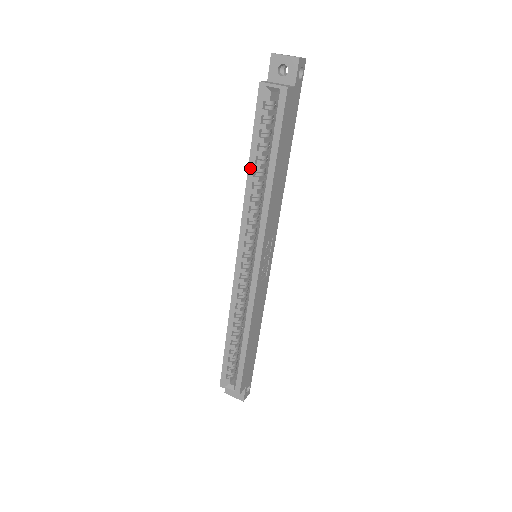
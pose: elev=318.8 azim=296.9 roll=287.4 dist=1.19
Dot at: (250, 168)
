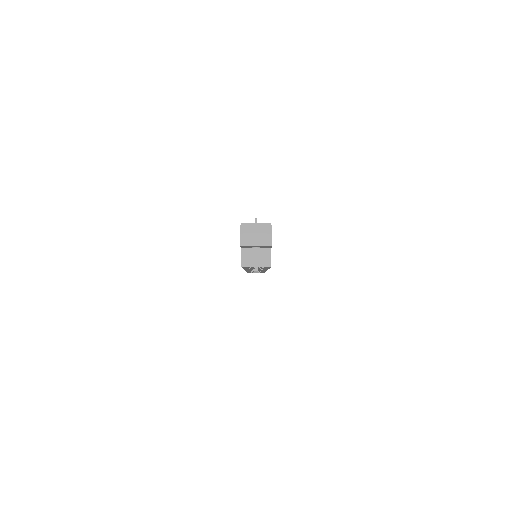
Dot at: occluded
